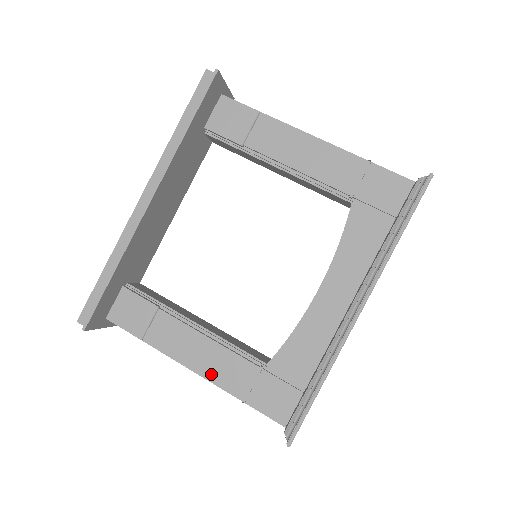
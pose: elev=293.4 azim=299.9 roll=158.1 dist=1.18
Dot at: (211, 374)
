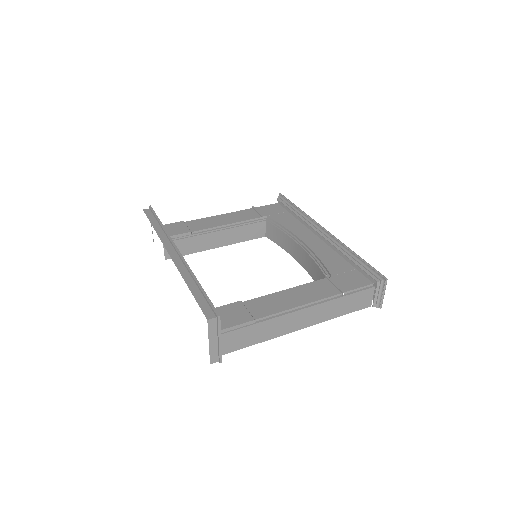
Dot at: (312, 299)
